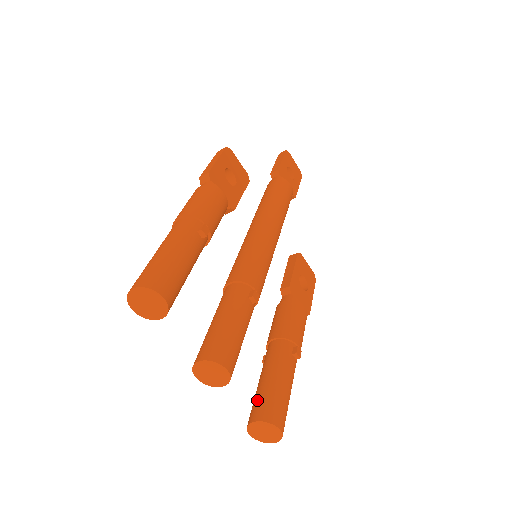
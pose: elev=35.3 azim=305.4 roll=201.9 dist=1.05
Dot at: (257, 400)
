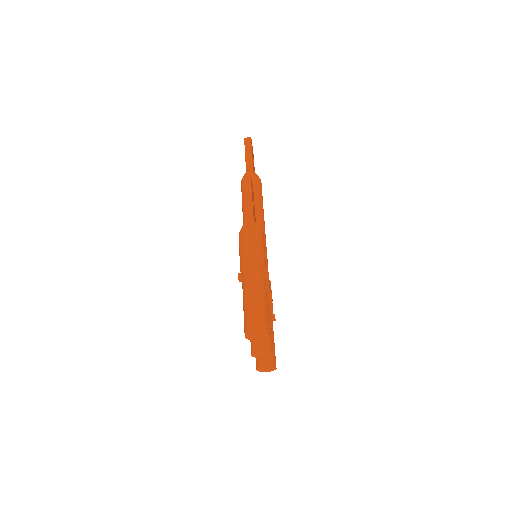
Dot at: occluded
